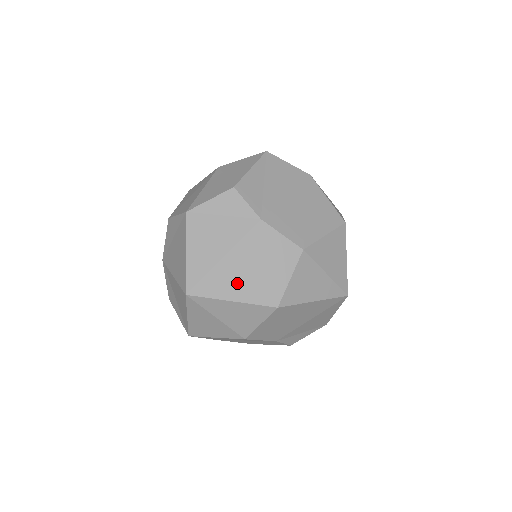
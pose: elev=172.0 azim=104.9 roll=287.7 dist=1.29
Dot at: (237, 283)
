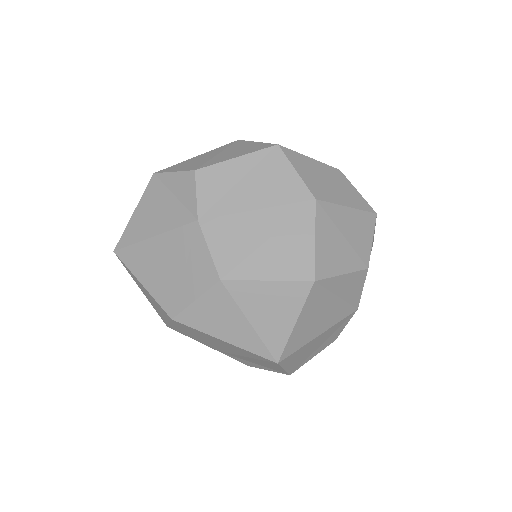
Dot at: (152, 270)
